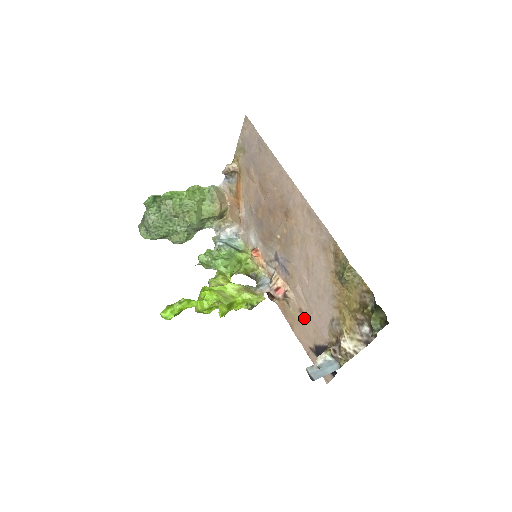
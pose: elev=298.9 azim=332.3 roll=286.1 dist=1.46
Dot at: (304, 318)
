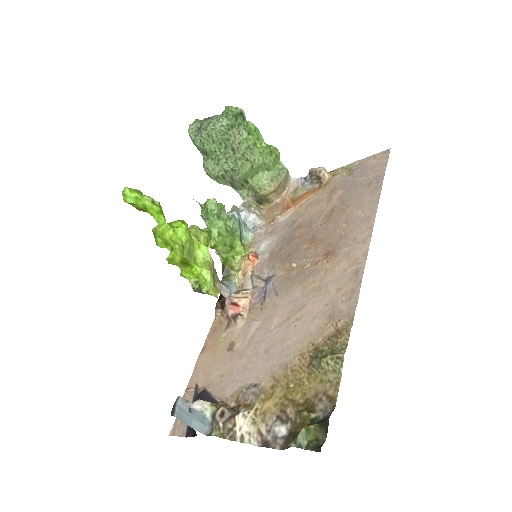
Dot at: (227, 354)
